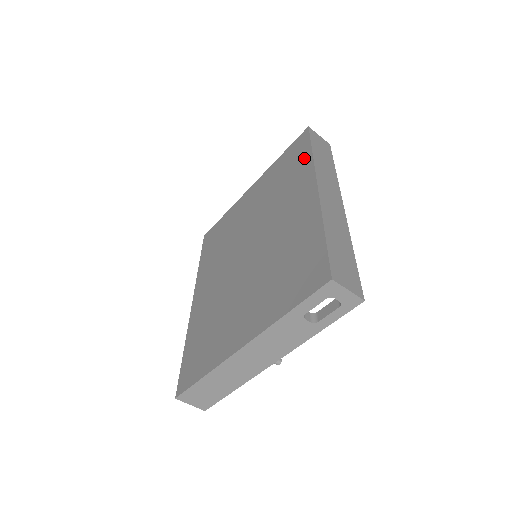
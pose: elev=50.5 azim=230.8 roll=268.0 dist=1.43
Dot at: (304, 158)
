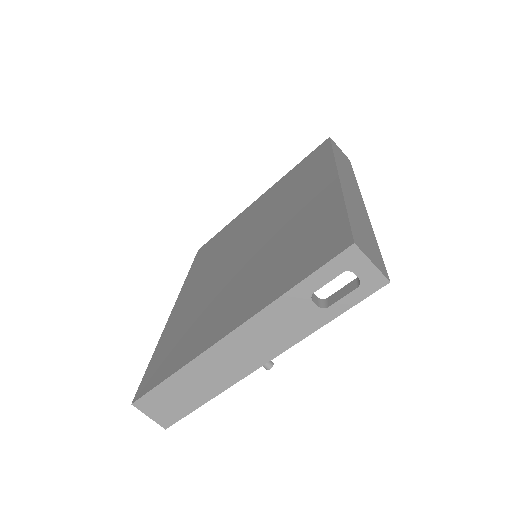
Dot at: (323, 159)
